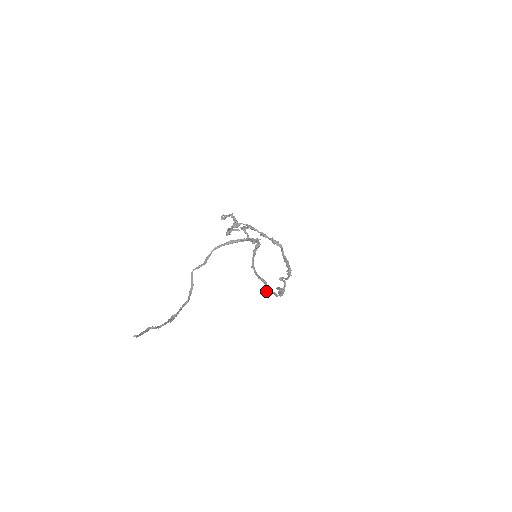
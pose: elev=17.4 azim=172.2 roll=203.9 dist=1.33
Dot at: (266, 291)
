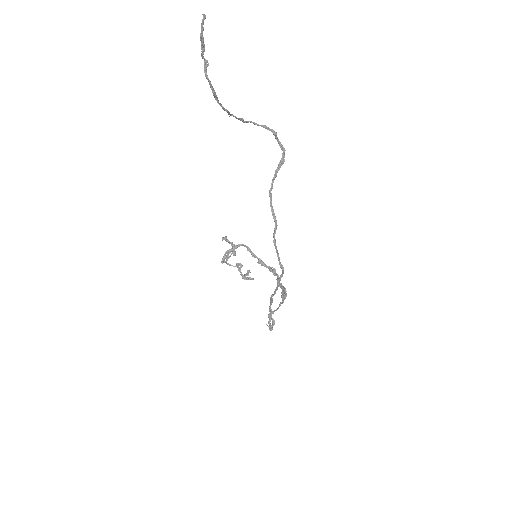
Dot at: (273, 241)
